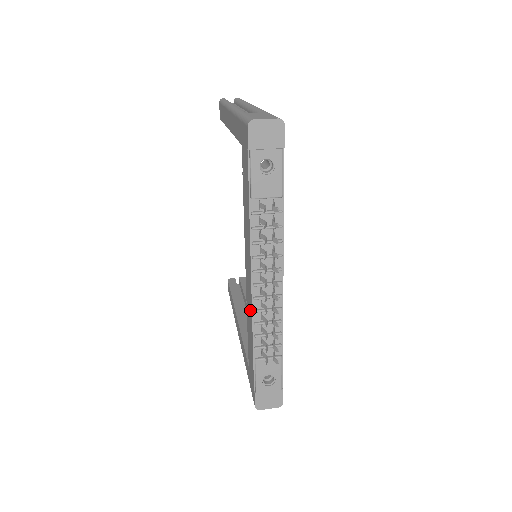
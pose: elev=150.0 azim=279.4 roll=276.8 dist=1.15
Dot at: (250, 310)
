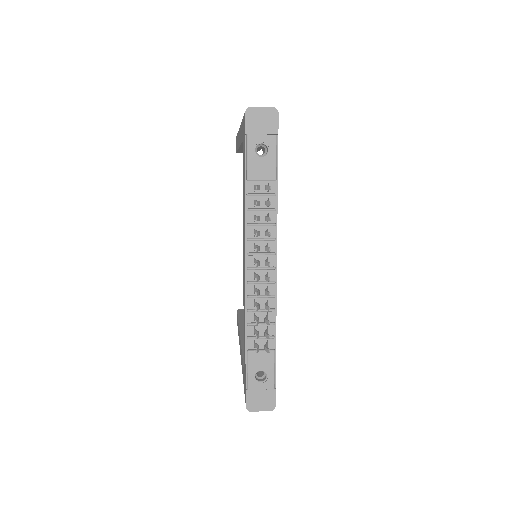
Dot at: (244, 298)
